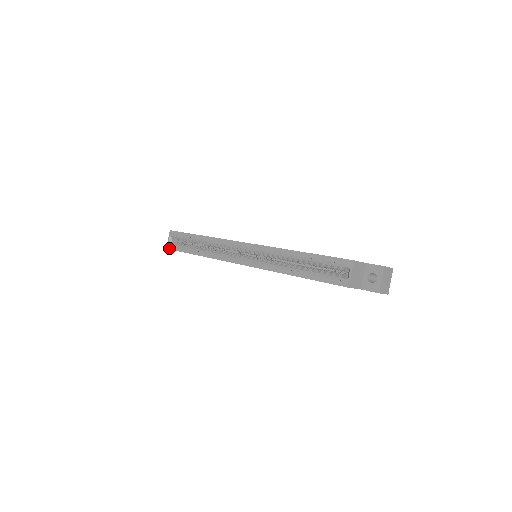
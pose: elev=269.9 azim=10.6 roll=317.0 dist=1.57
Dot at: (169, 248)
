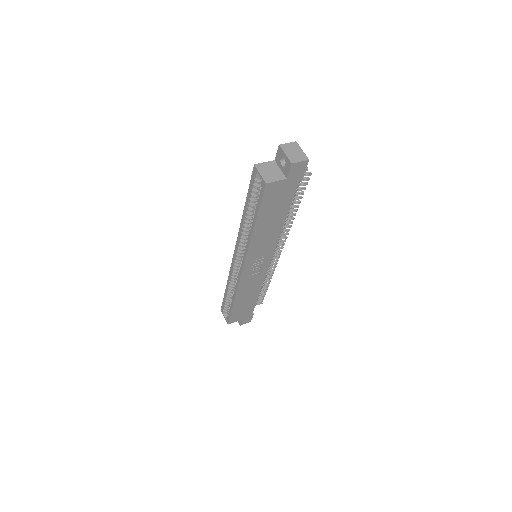
Dot at: (227, 322)
